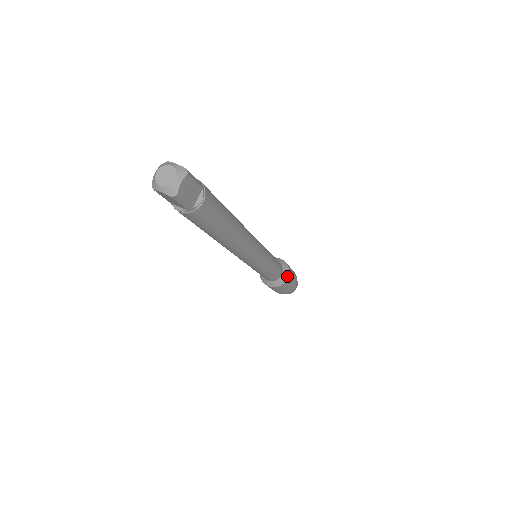
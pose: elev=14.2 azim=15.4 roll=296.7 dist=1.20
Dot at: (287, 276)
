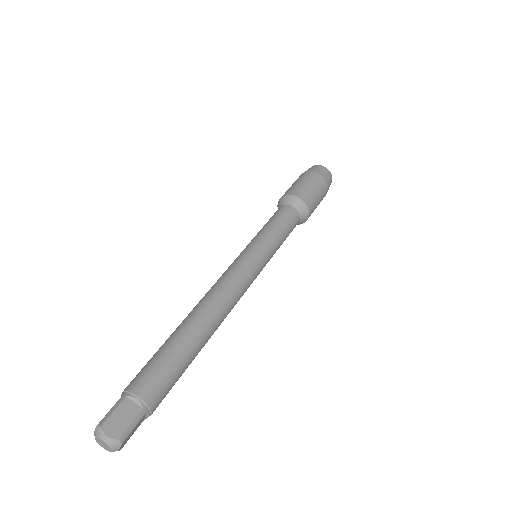
Dot at: (307, 218)
